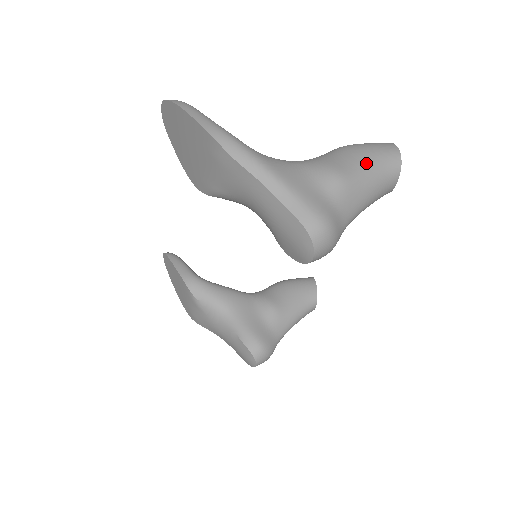
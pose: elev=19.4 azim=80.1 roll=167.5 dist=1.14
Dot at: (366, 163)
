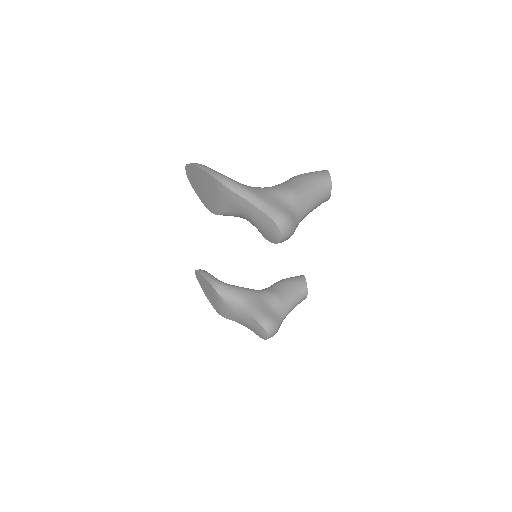
Dot at: (309, 183)
